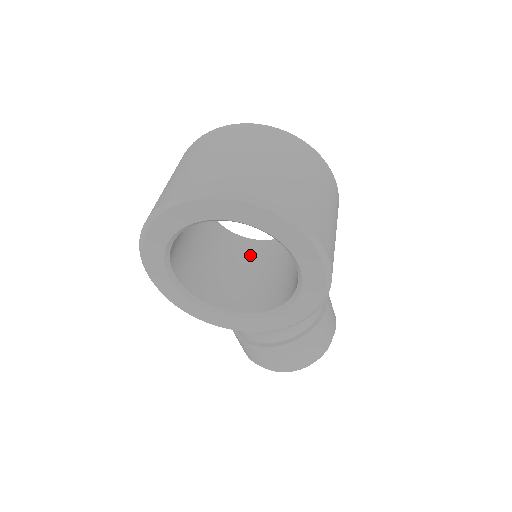
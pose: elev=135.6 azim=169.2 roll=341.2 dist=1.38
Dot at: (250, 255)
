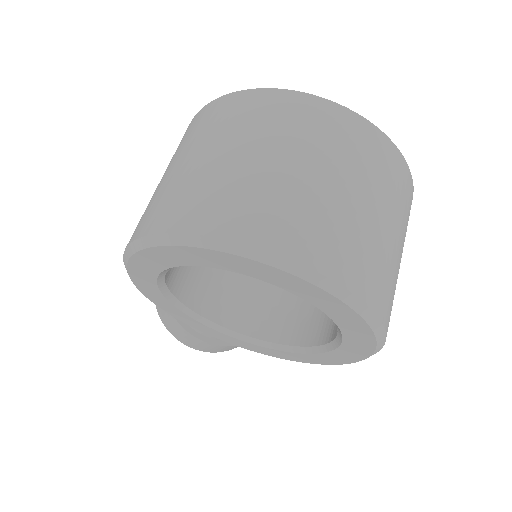
Dot at: occluded
